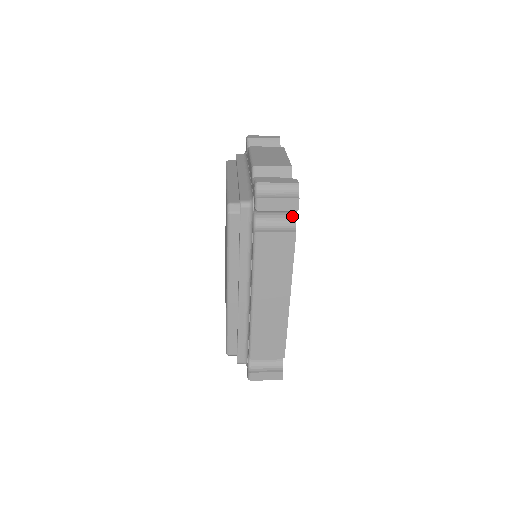
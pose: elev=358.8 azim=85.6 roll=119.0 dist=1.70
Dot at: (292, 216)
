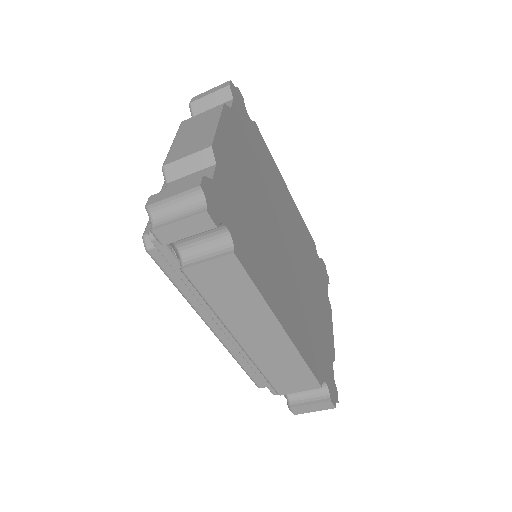
Dot at: (222, 230)
